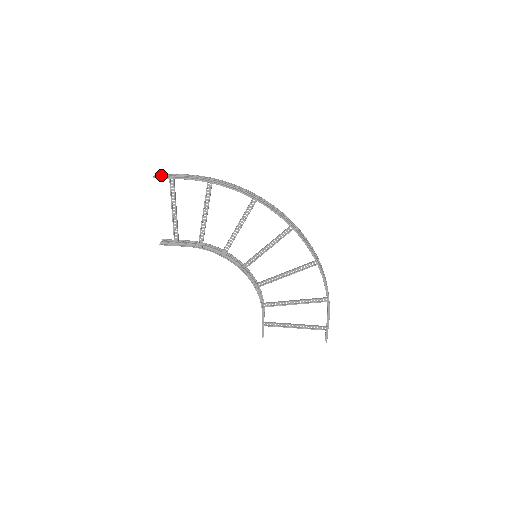
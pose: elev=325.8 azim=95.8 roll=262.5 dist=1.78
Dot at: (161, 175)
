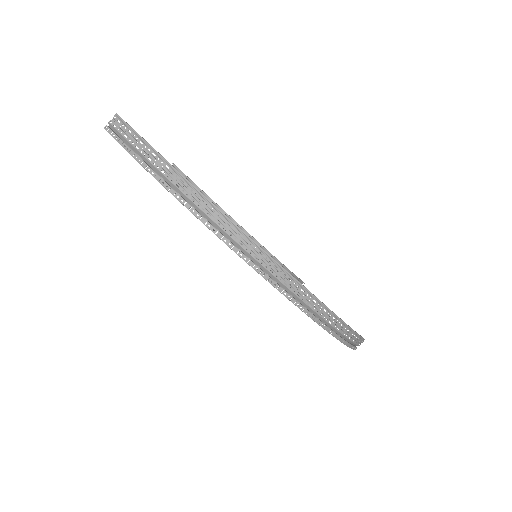
Dot at: (114, 127)
